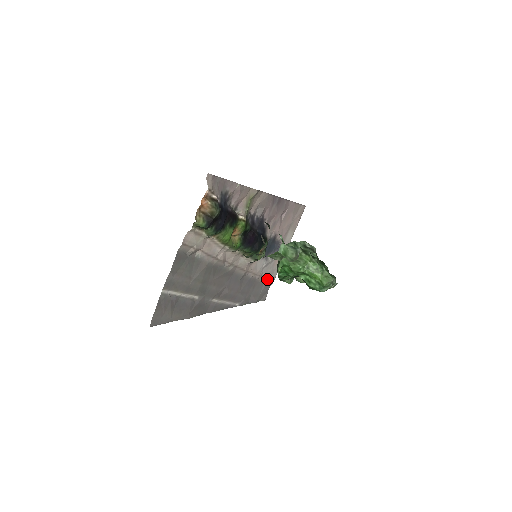
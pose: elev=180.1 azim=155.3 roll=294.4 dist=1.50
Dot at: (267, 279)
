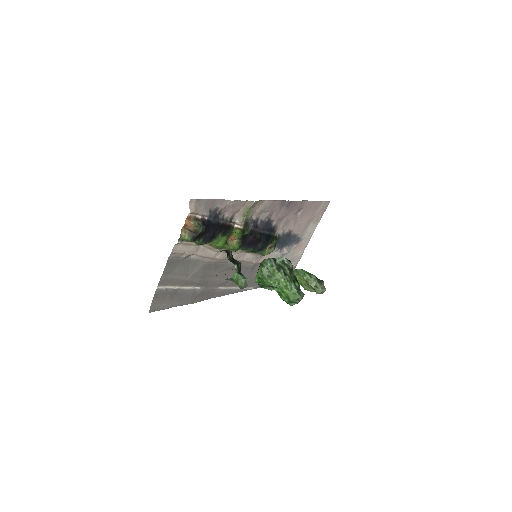
Dot at: occluded
